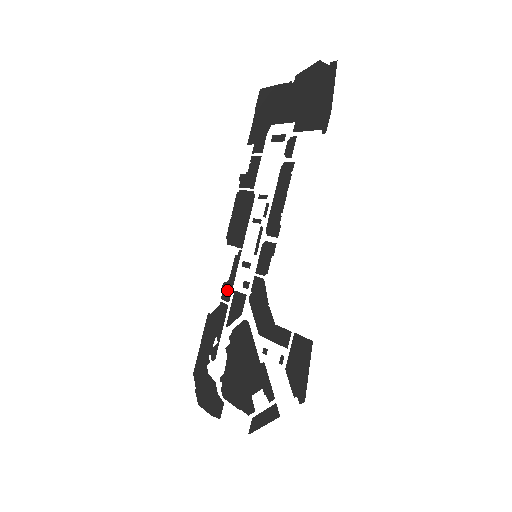
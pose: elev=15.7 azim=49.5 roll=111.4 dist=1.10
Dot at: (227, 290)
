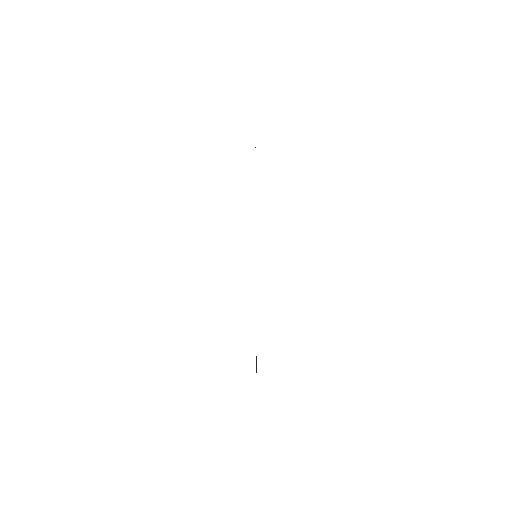
Dot at: occluded
